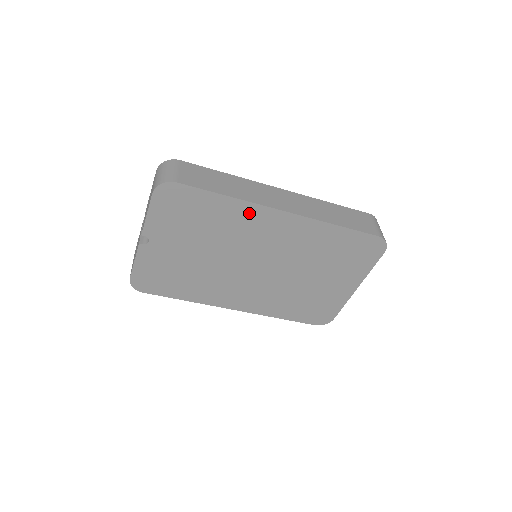
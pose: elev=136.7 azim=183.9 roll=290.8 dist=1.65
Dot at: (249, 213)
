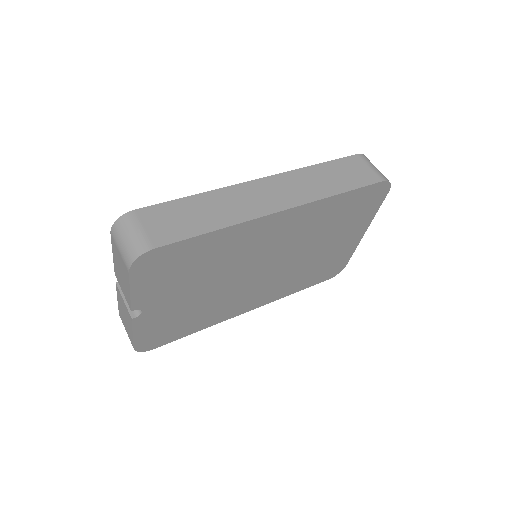
Dot at: (245, 232)
